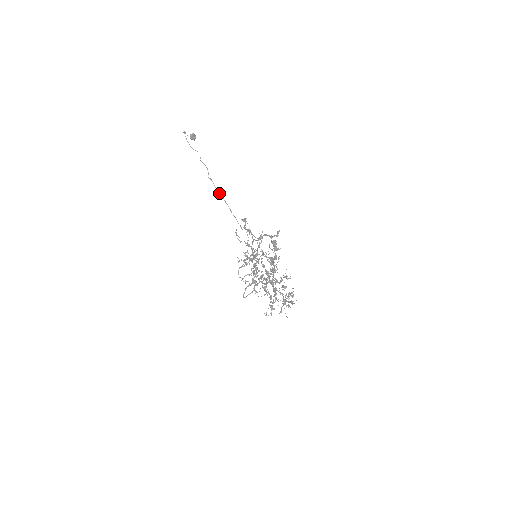
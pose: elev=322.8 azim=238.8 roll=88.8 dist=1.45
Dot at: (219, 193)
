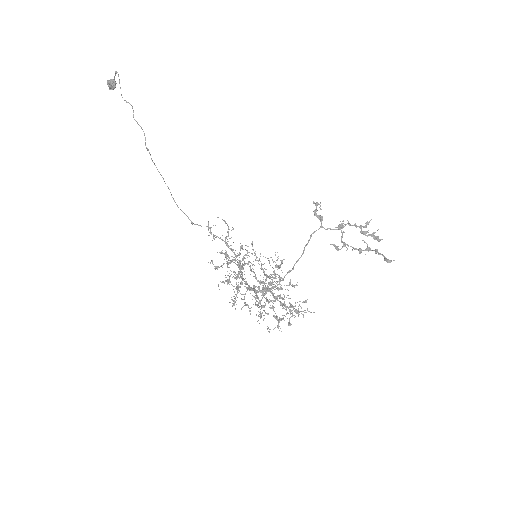
Dot at: occluded
